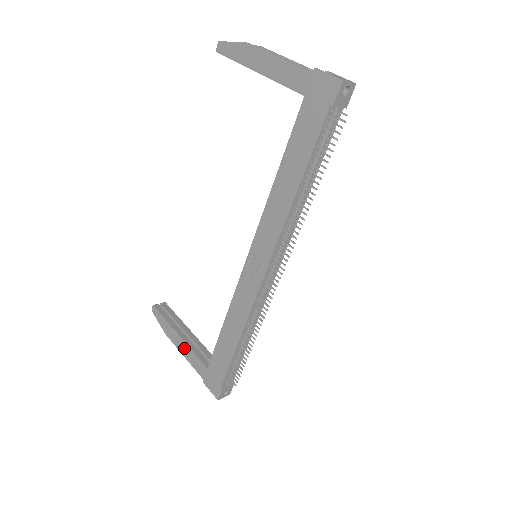
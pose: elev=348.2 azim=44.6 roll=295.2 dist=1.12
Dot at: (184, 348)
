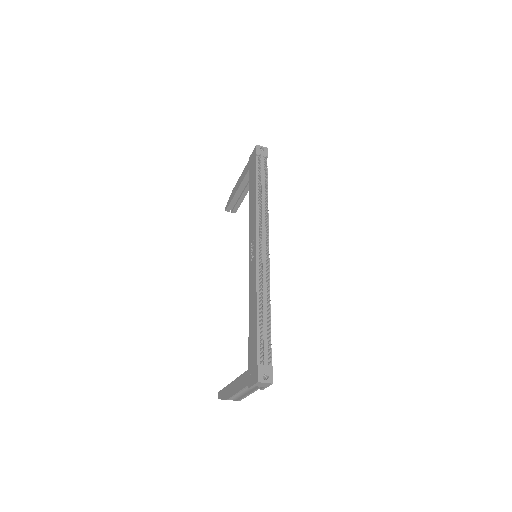
Dot at: (236, 385)
